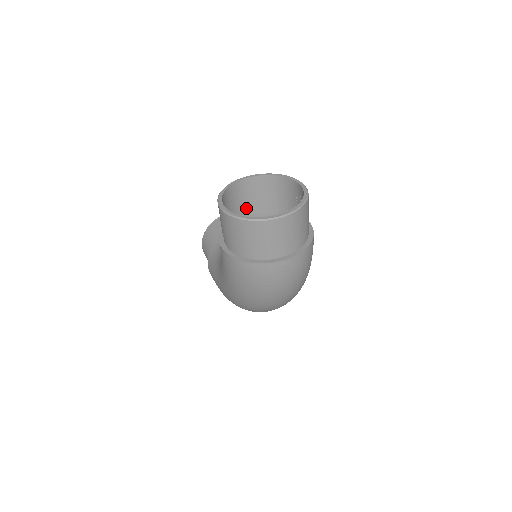
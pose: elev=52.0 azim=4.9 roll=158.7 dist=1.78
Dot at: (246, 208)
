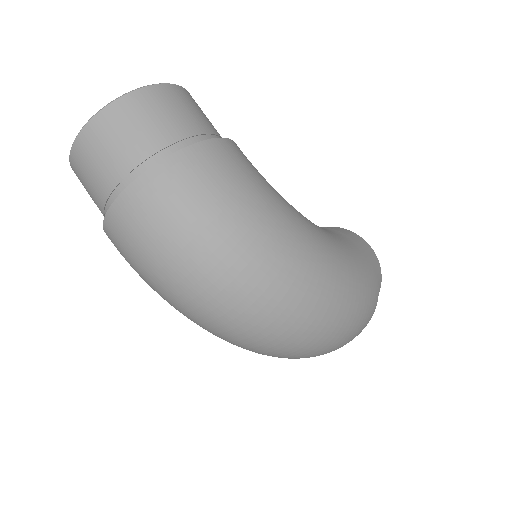
Dot at: occluded
